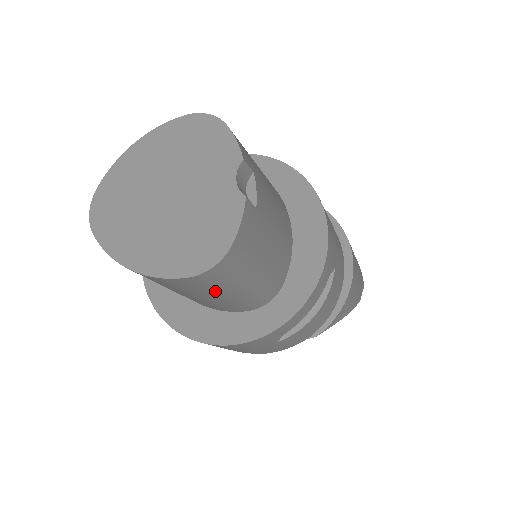
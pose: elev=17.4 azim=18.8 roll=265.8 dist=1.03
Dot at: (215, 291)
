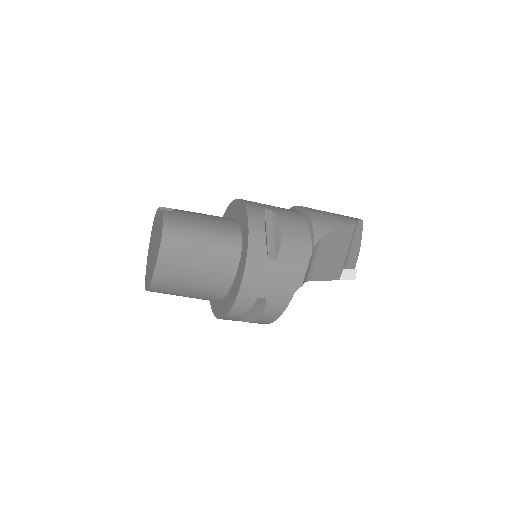
Dot at: (189, 251)
